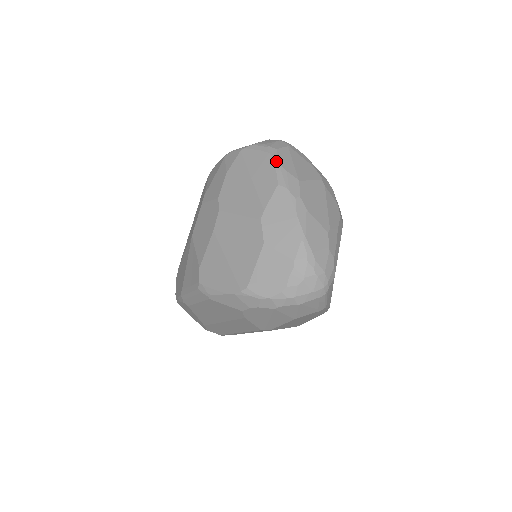
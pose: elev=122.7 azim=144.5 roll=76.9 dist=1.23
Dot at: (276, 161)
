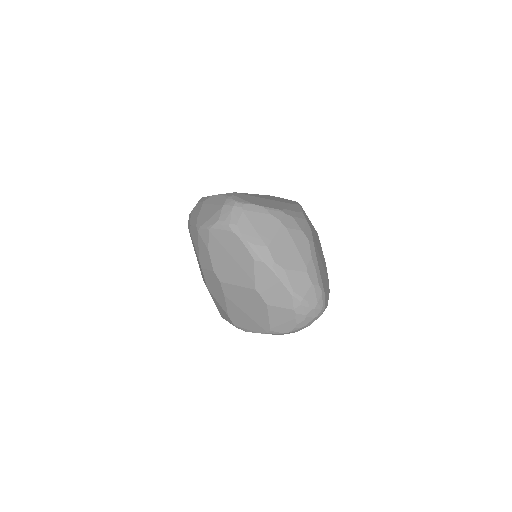
Dot at: (242, 239)
